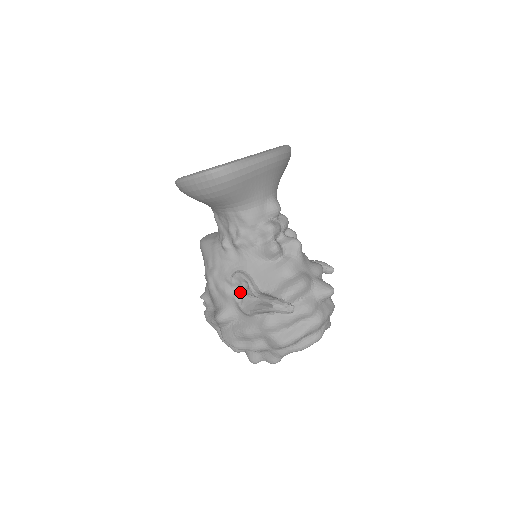
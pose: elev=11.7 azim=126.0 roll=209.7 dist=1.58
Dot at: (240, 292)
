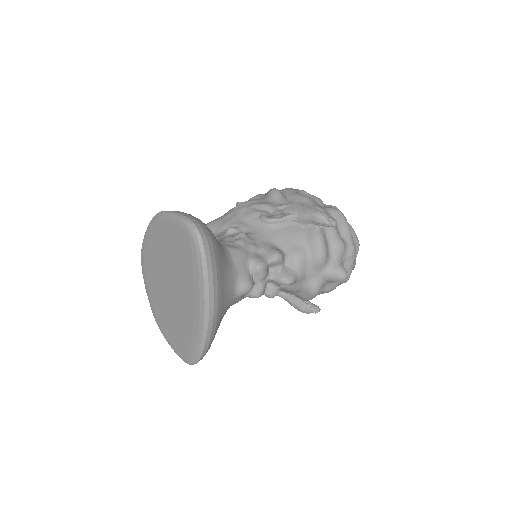
Dot at: occluded
